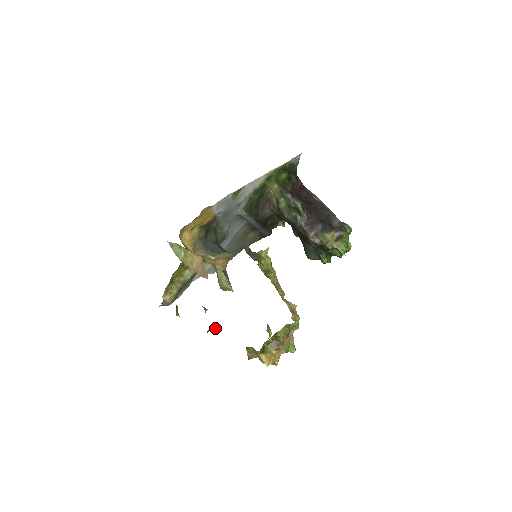
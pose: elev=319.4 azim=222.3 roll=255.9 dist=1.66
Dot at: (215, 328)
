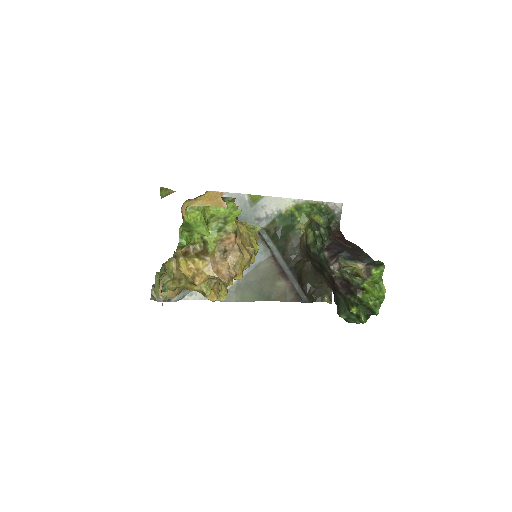
Dot at: occluded
